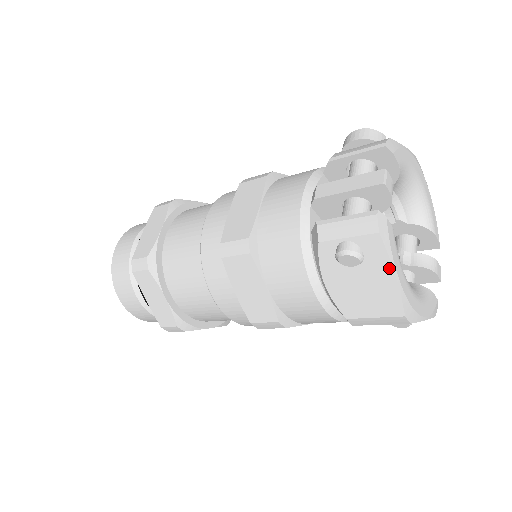
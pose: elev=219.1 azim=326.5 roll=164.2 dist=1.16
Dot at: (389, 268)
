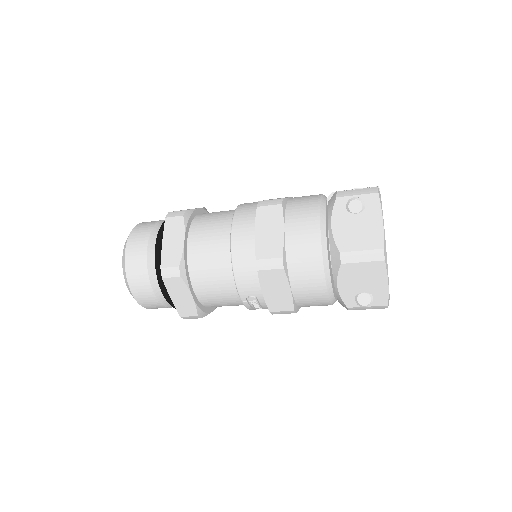
Dot at: (380, 215)
